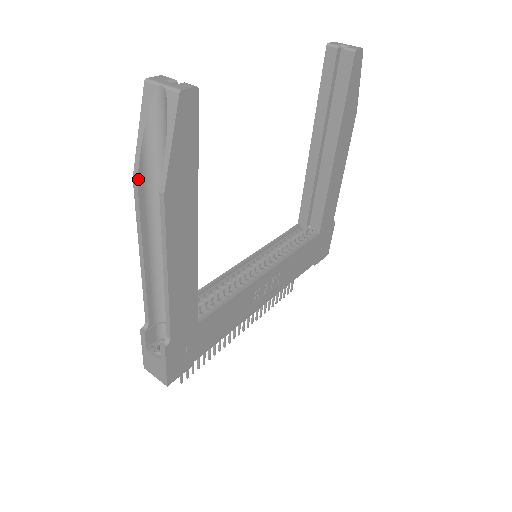
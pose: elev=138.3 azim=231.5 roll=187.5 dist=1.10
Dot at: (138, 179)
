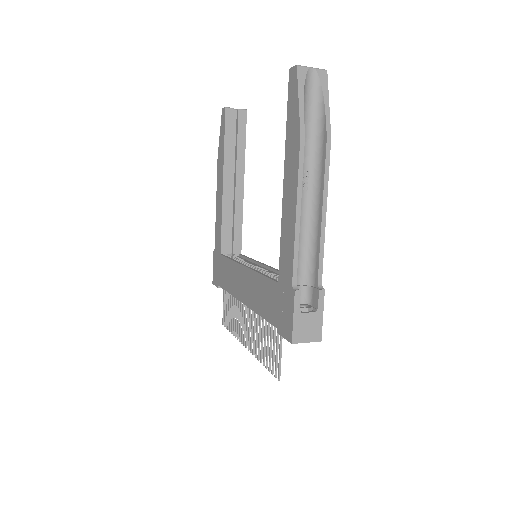
Dot at: (304, 134)
